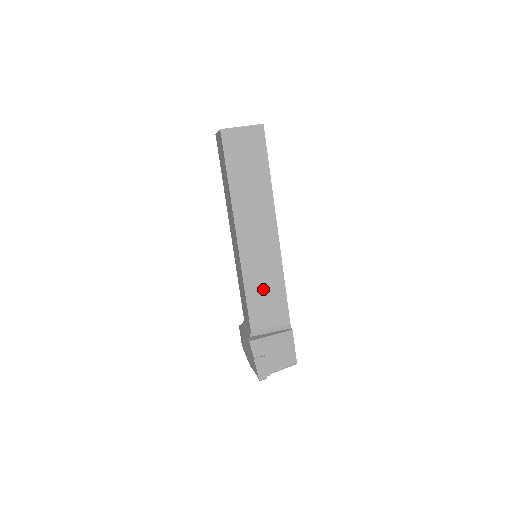
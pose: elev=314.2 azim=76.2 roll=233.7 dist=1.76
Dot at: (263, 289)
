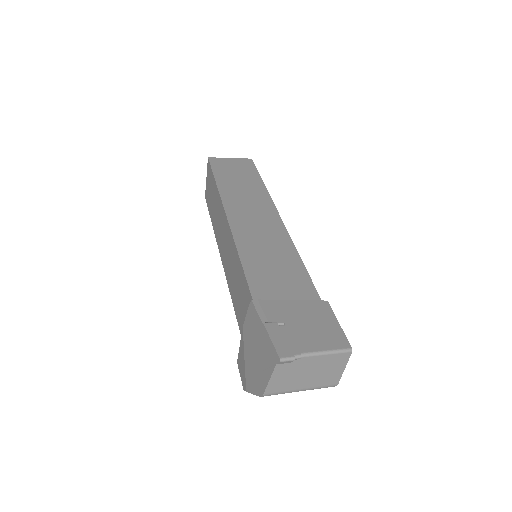
Dot at: (269, 261)
